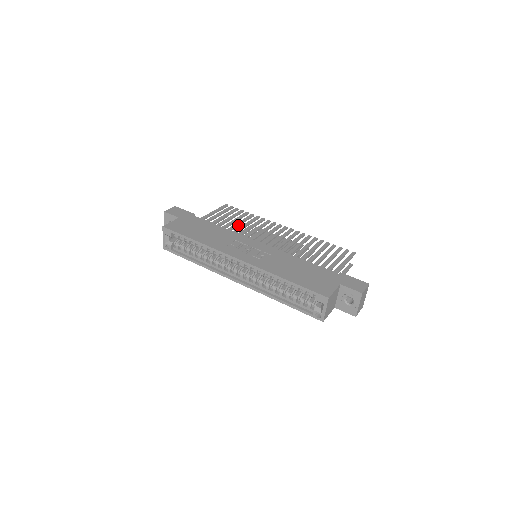
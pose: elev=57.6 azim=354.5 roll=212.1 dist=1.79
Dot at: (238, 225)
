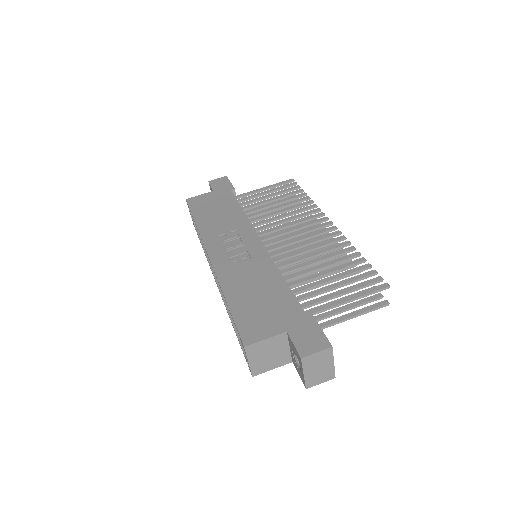
Dot at: (273, 210)
